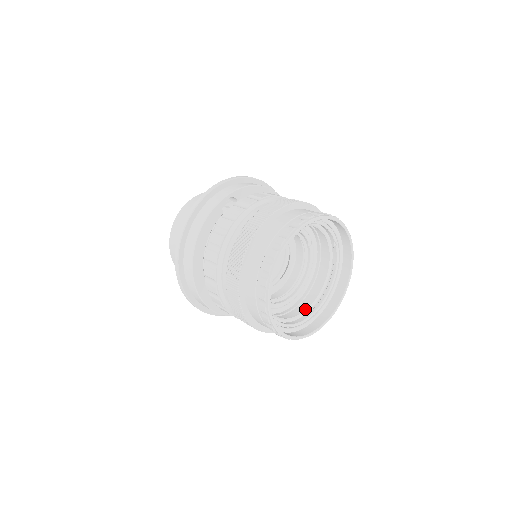
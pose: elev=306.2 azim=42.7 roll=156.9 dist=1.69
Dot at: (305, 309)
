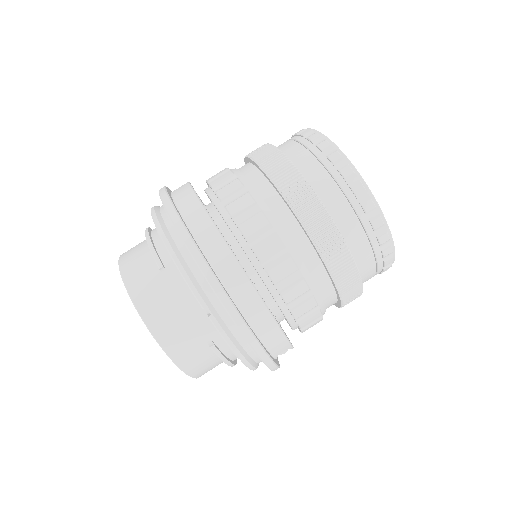
Dot at: occluded
